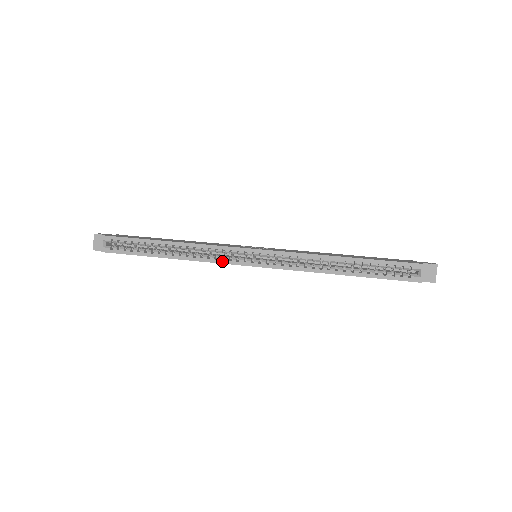
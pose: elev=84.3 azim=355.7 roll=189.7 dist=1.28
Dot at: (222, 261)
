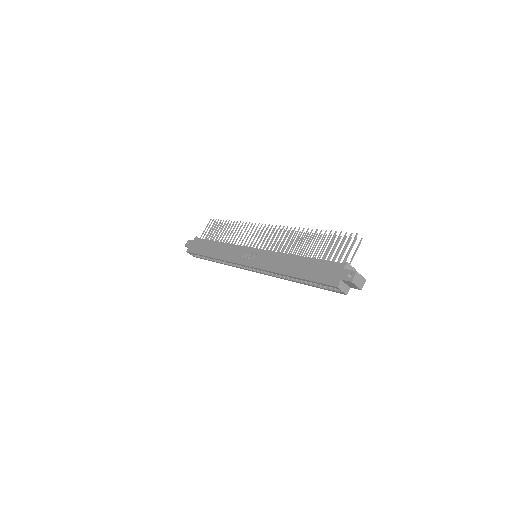
Dot at: occluded
